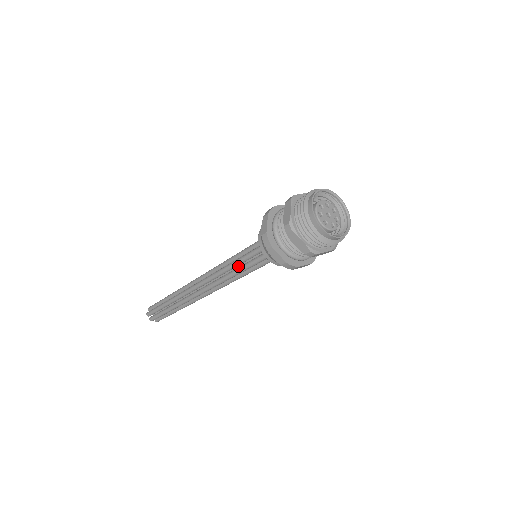
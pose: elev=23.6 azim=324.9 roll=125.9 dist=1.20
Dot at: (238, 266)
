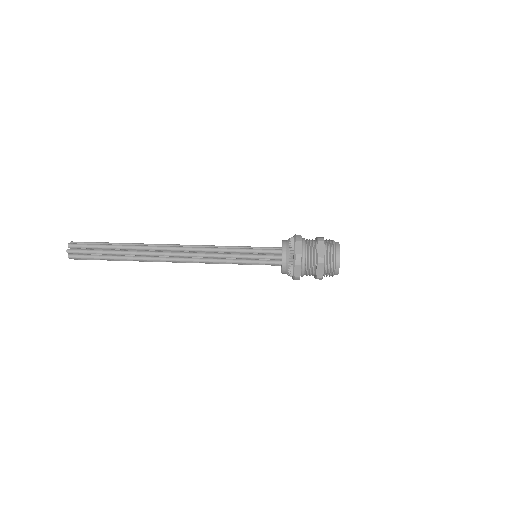
Dot at: (234, 258)
